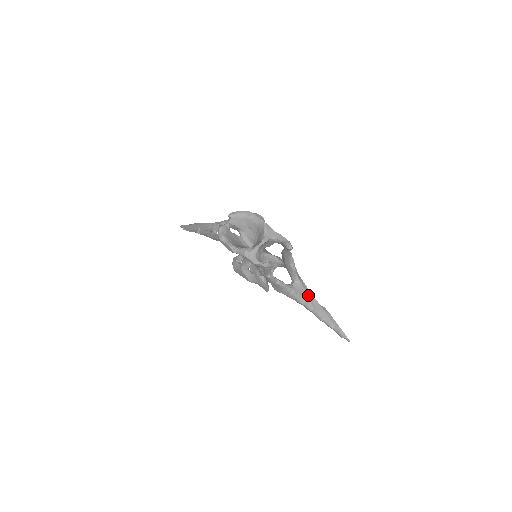
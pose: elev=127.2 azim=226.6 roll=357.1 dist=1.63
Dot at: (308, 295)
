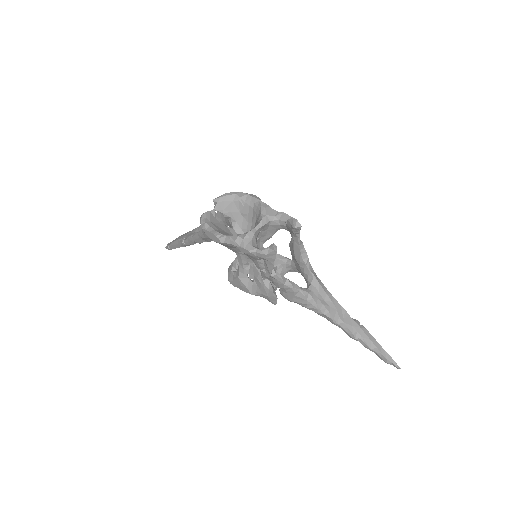
Dot at: (332, 303)
